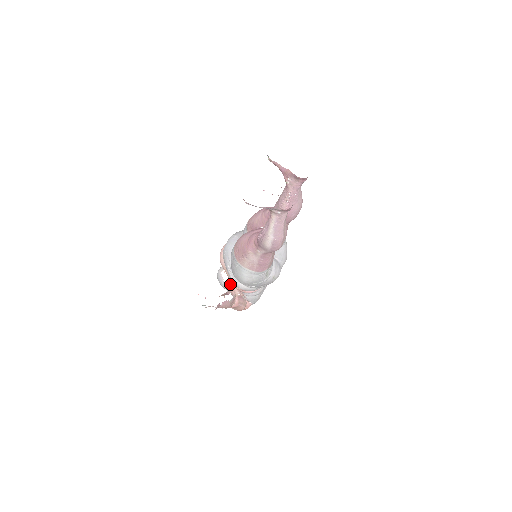
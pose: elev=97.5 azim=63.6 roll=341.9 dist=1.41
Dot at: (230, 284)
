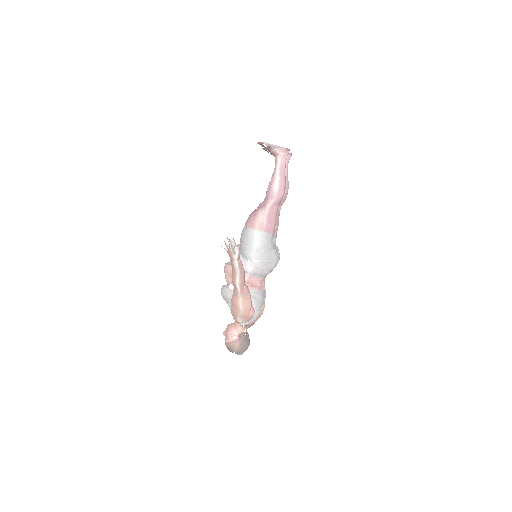
Dot at: (225, 332)
